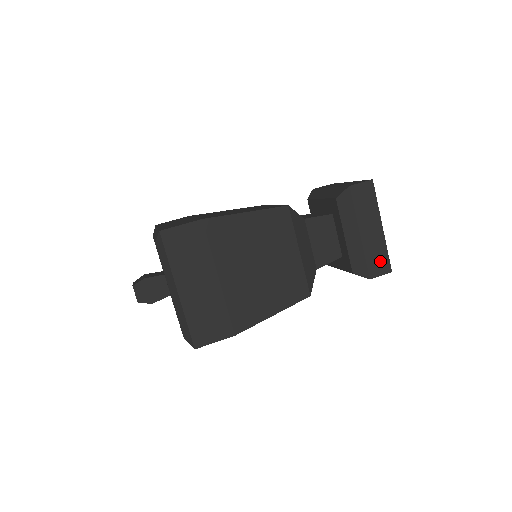
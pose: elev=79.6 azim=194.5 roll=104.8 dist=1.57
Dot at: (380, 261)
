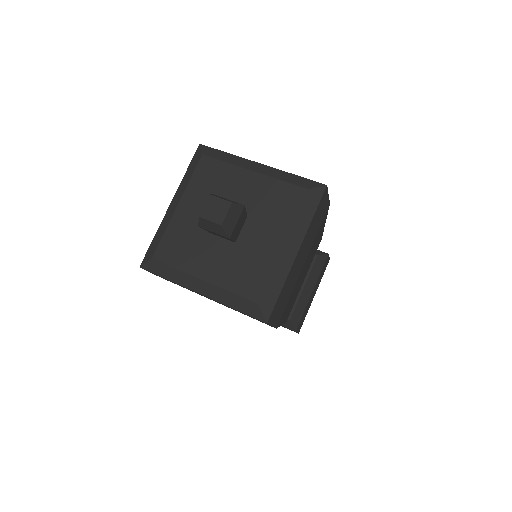
Dot at: occluded
